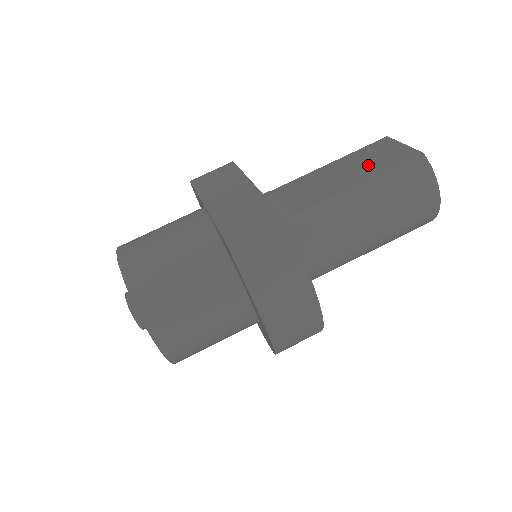
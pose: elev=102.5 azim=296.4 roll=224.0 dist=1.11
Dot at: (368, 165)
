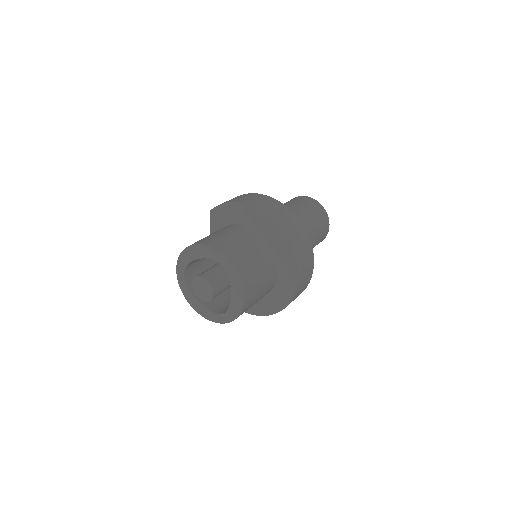
Dot at: occluded
